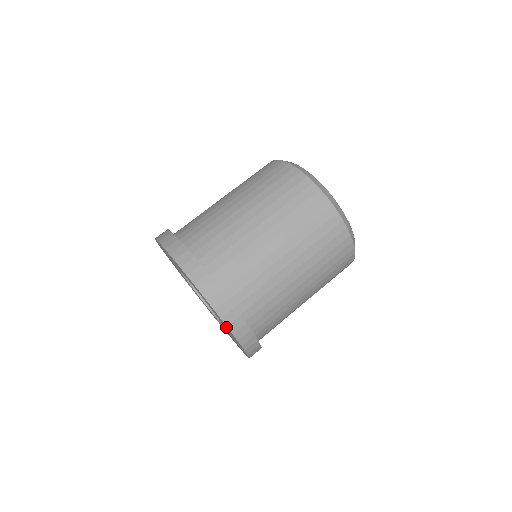
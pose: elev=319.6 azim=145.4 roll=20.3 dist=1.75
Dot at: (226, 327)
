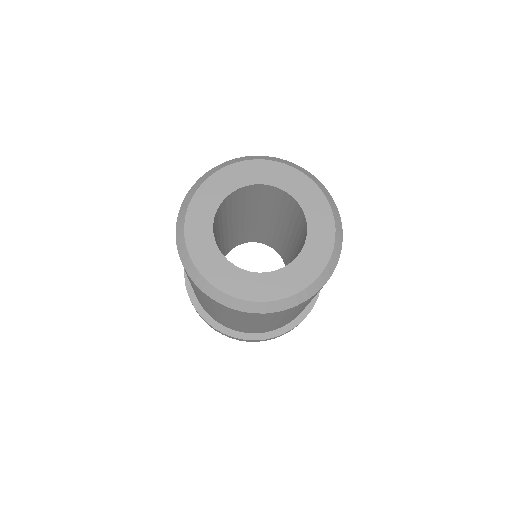
Dot at: occluded
